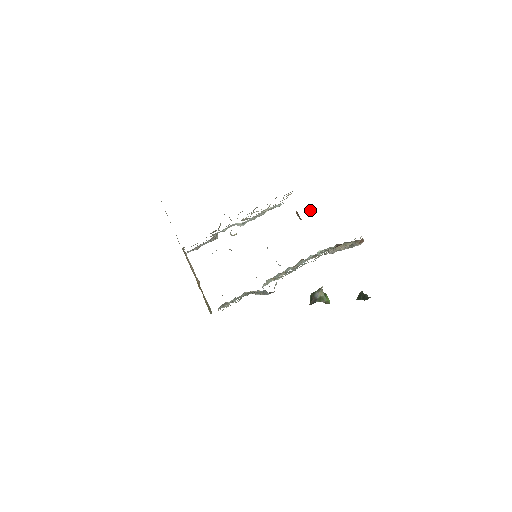
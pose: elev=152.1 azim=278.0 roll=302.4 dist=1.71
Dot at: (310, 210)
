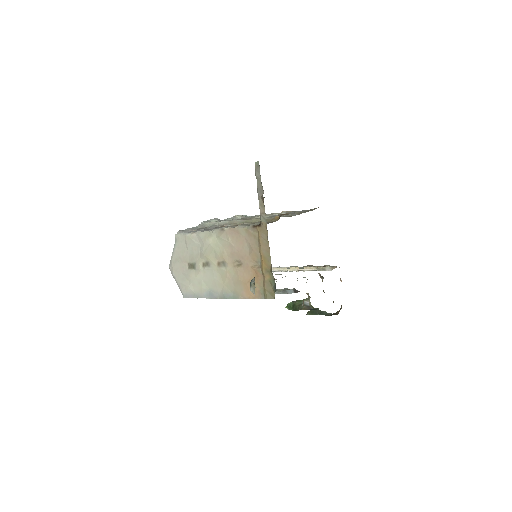
Dot at: occluded
